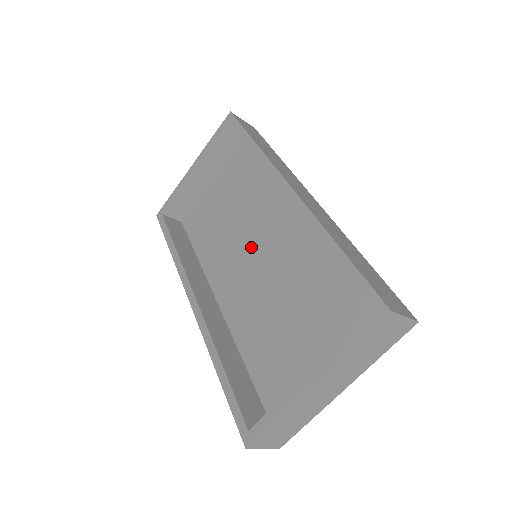
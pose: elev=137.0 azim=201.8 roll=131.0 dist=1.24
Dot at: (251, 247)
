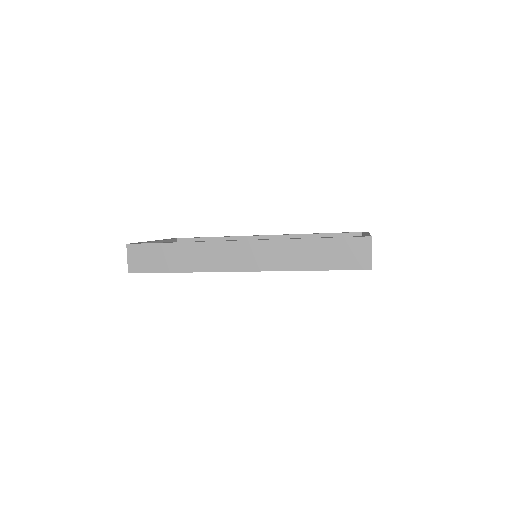
Dot at: occluded
